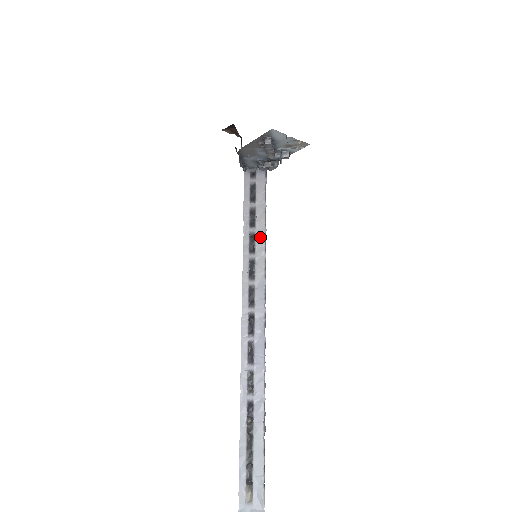
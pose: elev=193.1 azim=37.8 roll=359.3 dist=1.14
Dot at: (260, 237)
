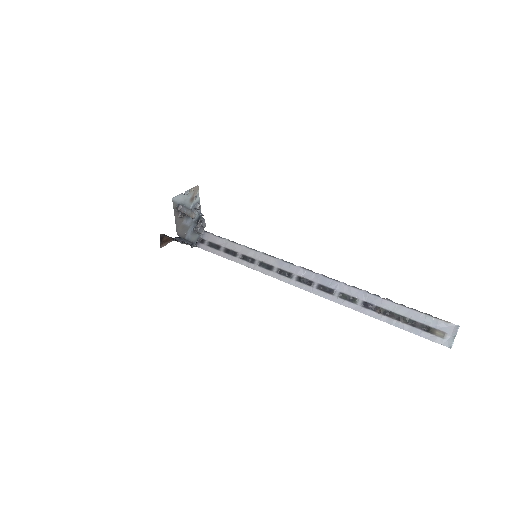
Dot at: (246, 251)
